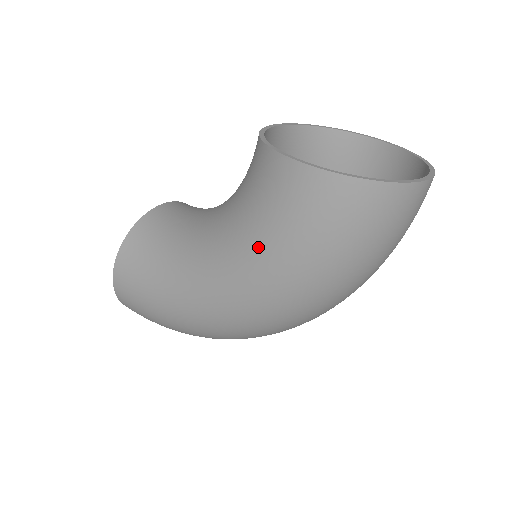
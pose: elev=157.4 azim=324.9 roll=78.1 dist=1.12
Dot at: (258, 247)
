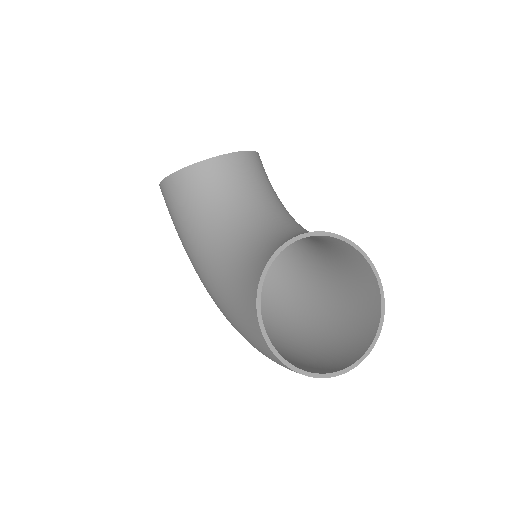
Dot at: (228, 307)
